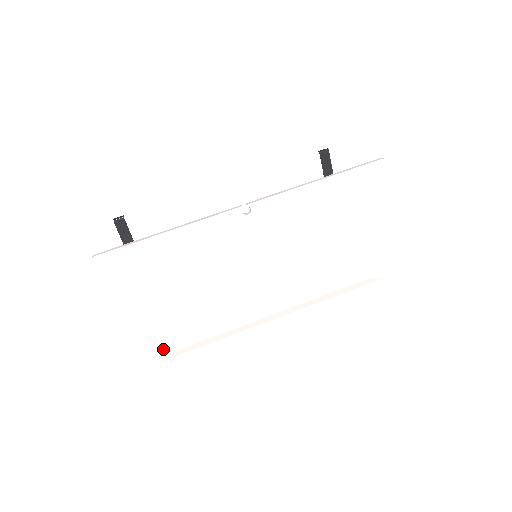
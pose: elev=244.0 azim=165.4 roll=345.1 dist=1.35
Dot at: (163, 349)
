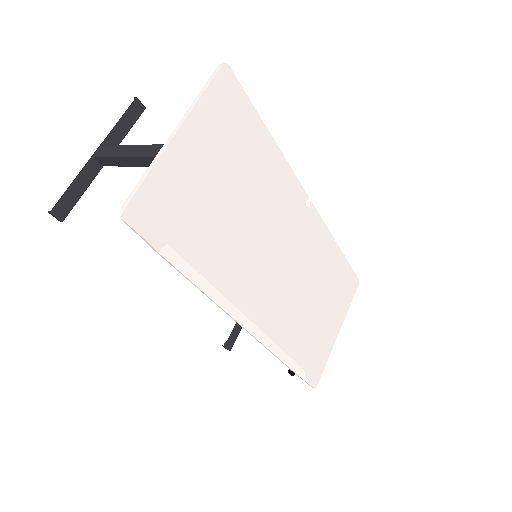
Dot at: (162, 224)
